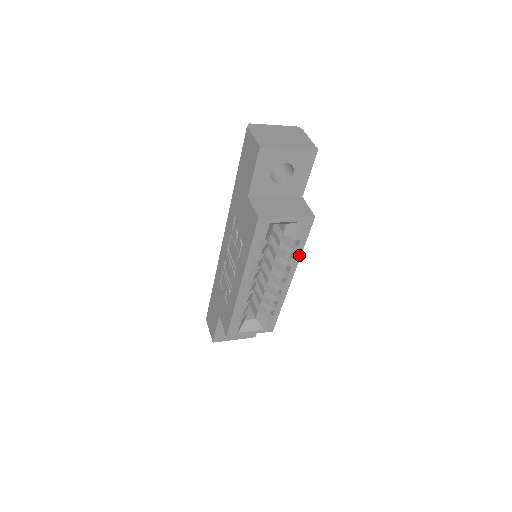
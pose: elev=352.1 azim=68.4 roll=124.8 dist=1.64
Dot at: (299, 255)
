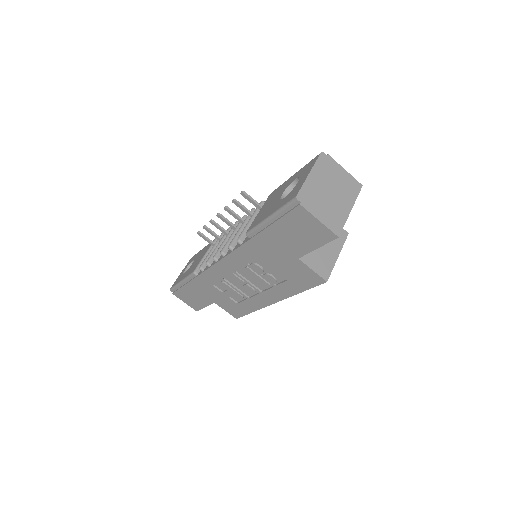
Dot at: occluded
